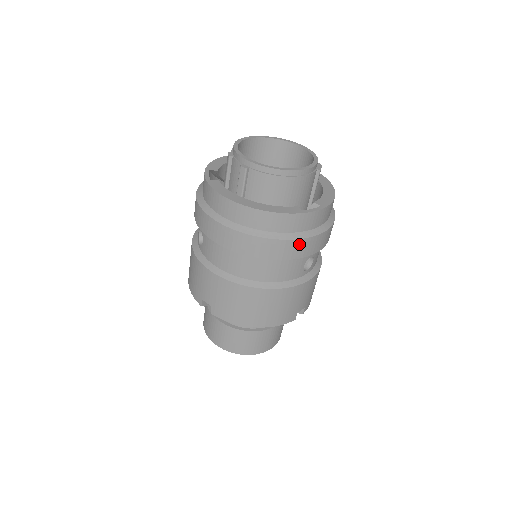
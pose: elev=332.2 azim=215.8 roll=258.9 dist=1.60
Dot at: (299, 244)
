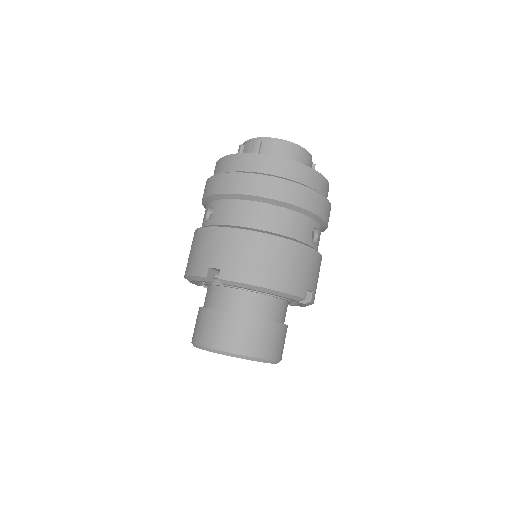
Dot at: (310, 194)
